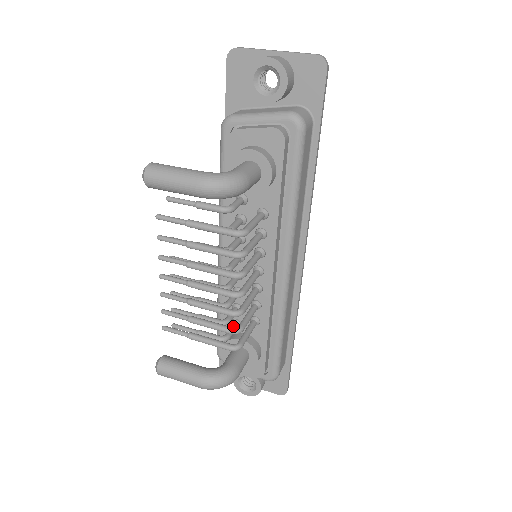
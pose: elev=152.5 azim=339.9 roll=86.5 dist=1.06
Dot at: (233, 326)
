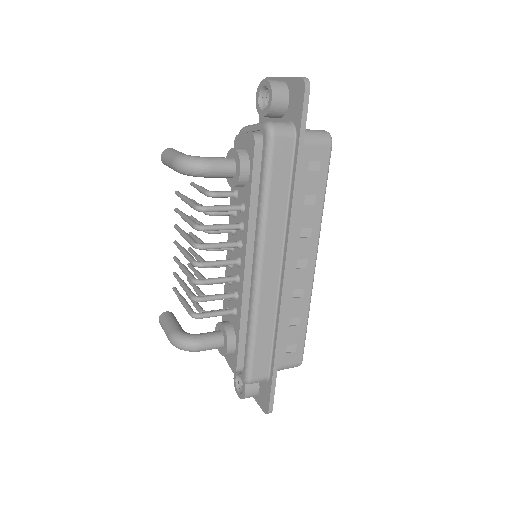
Dot at: (220, 309)
